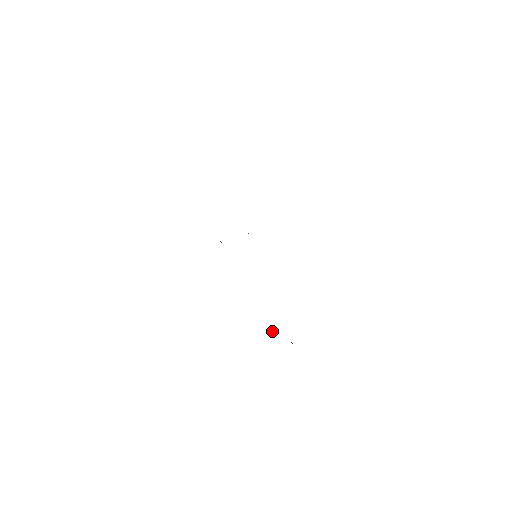
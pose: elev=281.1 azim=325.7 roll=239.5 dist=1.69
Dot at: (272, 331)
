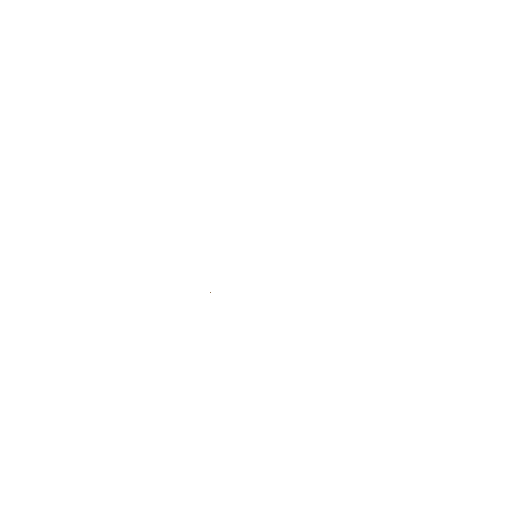
Dot at: occluded
